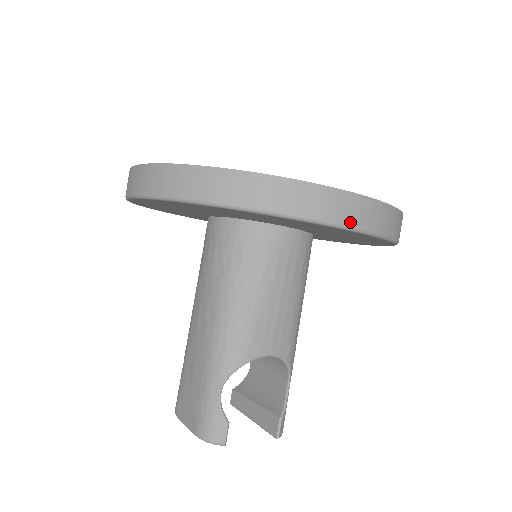
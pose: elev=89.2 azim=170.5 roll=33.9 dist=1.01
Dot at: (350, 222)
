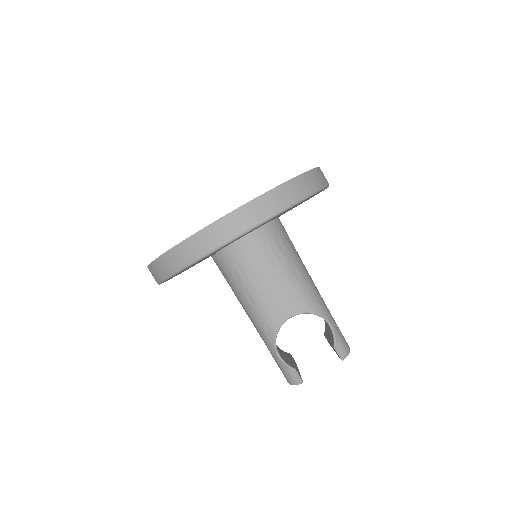
Dot at: (231, 236)
